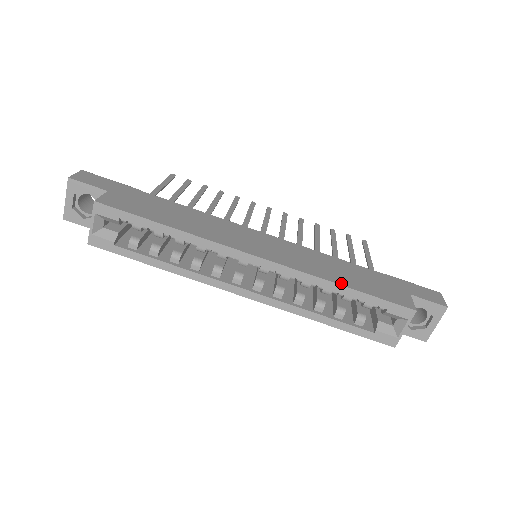
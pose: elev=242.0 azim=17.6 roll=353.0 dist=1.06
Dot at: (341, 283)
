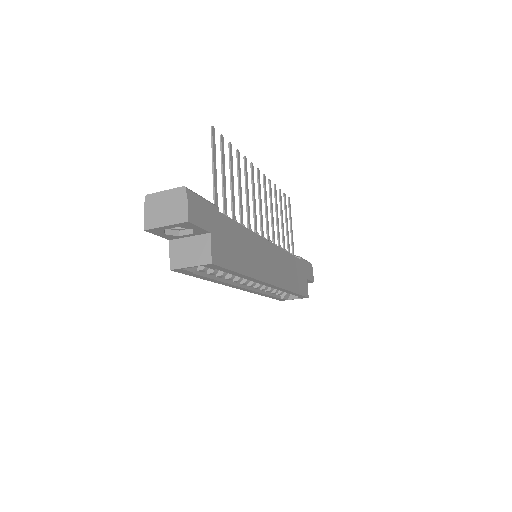
Dot at: (293, 290)
